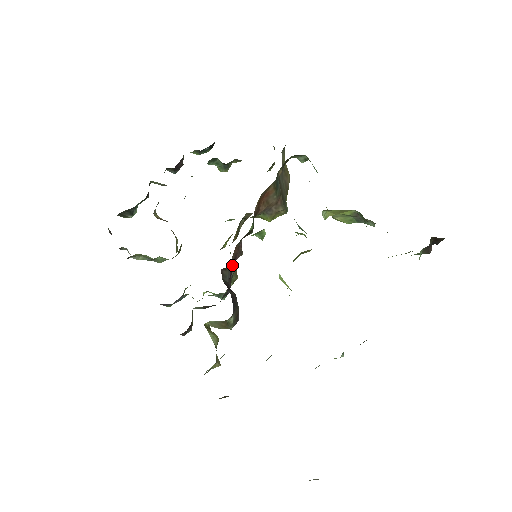
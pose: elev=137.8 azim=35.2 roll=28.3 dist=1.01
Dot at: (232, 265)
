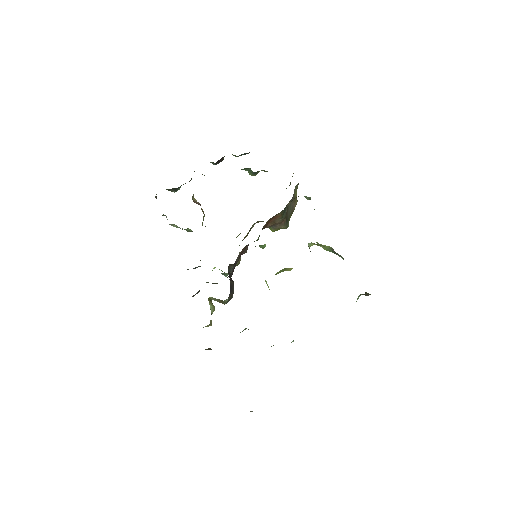
Dot at: occluded
